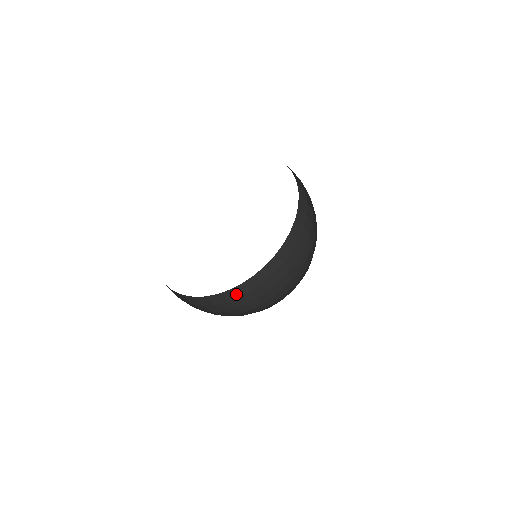
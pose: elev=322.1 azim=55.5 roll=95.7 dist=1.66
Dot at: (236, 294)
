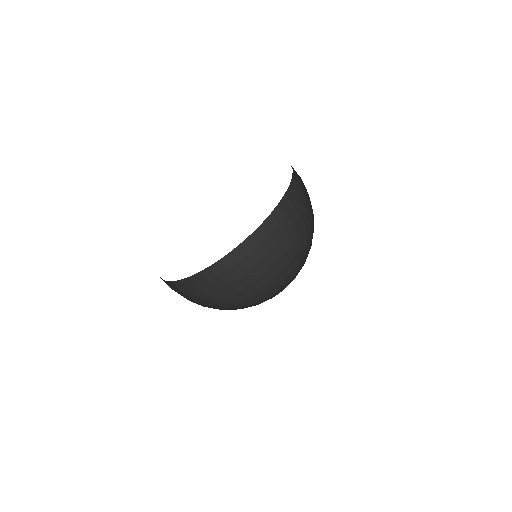
Dot at: (205, 279)
